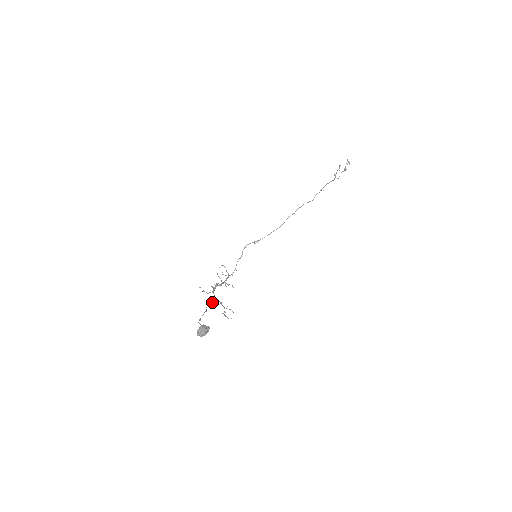
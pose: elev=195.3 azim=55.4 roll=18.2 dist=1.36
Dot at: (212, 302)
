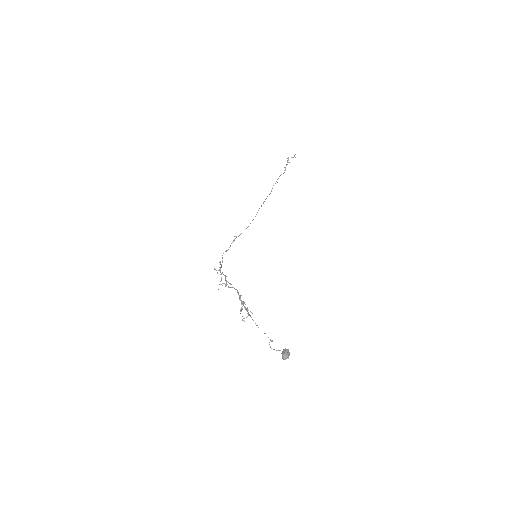
Dot at: occluded
